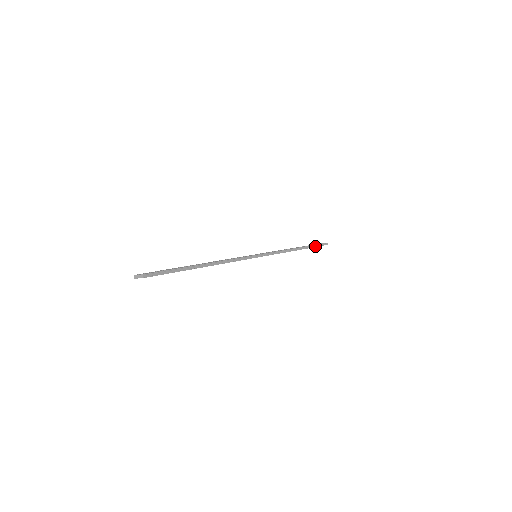
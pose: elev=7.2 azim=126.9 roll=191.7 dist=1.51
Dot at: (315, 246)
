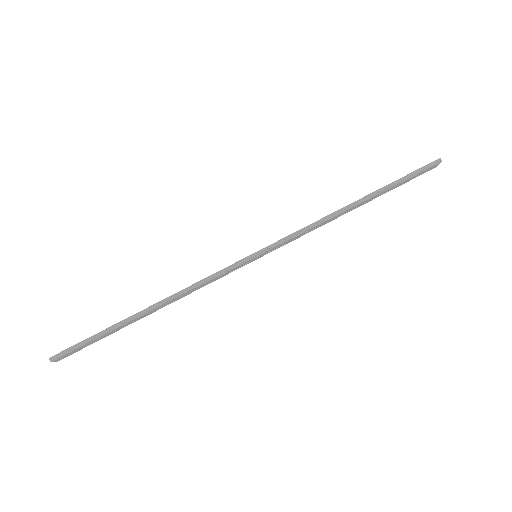
Dot at: (401, 180)
